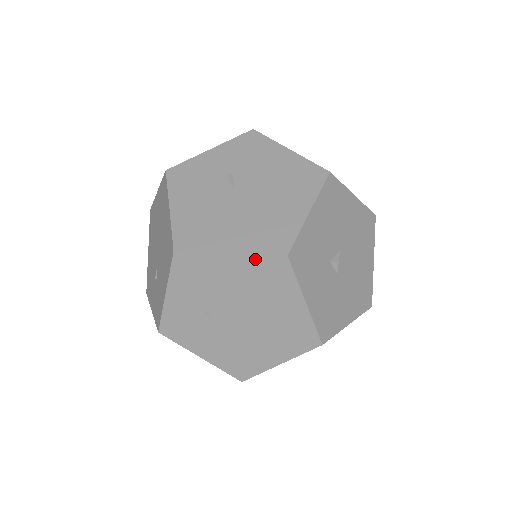
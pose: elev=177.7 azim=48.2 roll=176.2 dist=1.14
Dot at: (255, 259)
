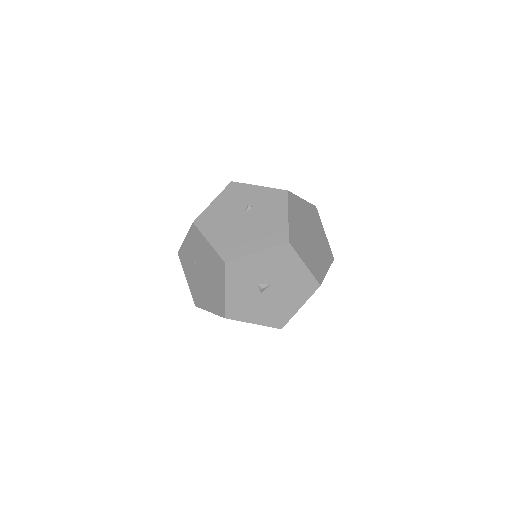
Dot at: (215, 253)
